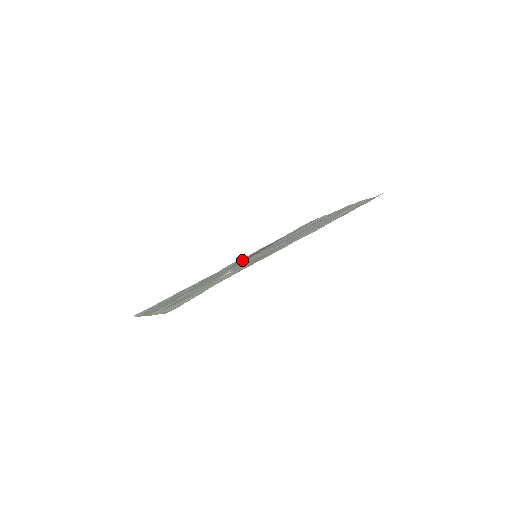
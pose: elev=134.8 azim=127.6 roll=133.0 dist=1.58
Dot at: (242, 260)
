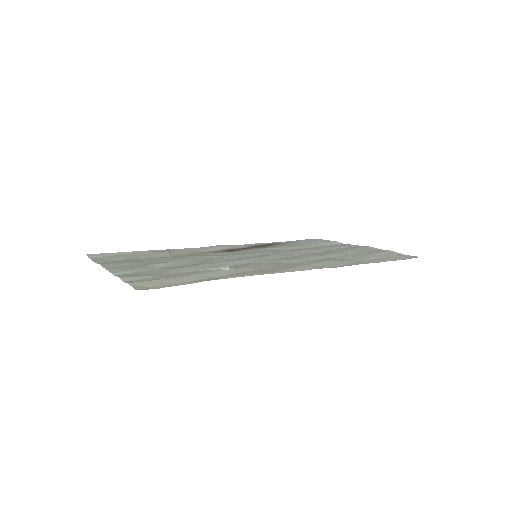
Dot at: (233, 248)
